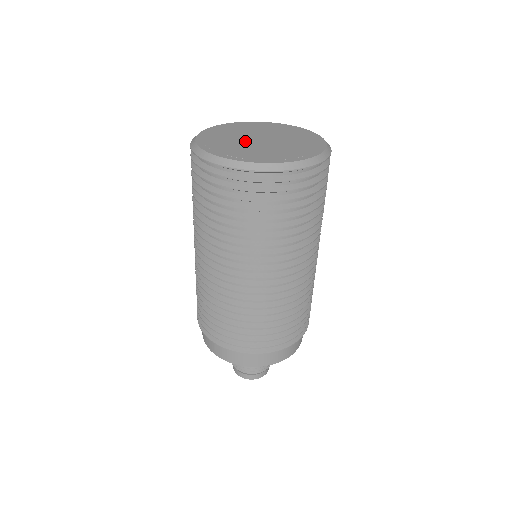
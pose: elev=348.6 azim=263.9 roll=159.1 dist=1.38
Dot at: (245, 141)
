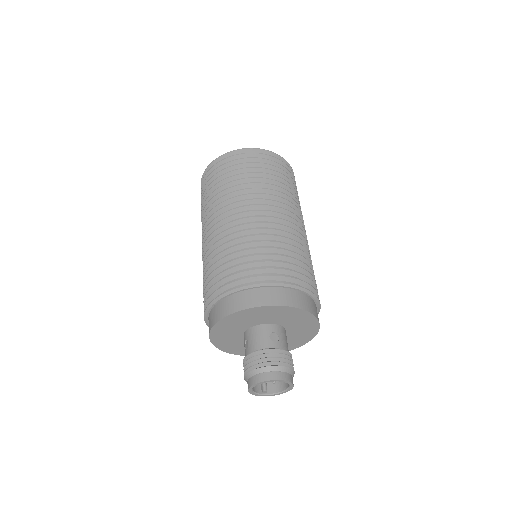
Dot at: occluded
